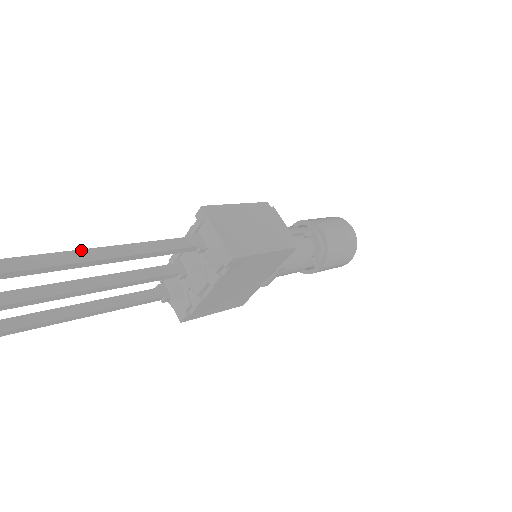
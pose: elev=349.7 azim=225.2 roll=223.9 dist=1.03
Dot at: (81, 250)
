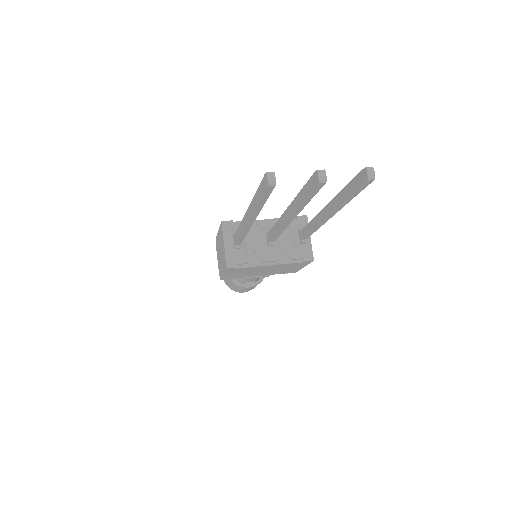
Dot at: occluded
